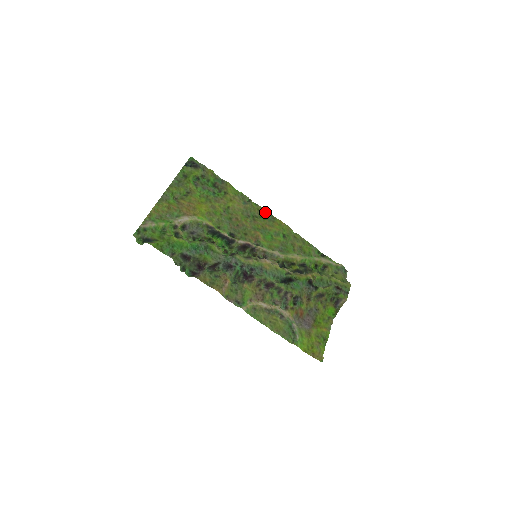
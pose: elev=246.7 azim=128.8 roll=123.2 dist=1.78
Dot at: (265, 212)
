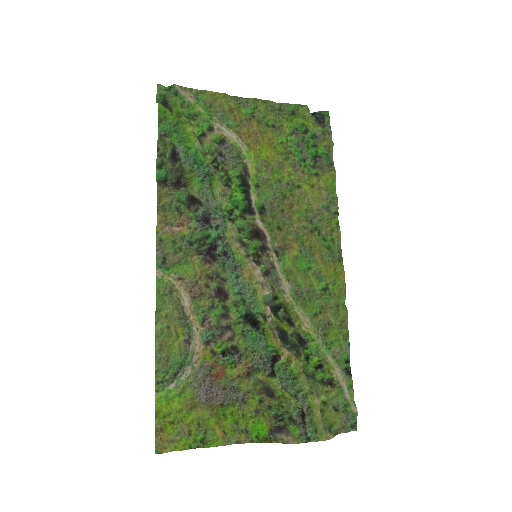
Dot at: (338, 243)
